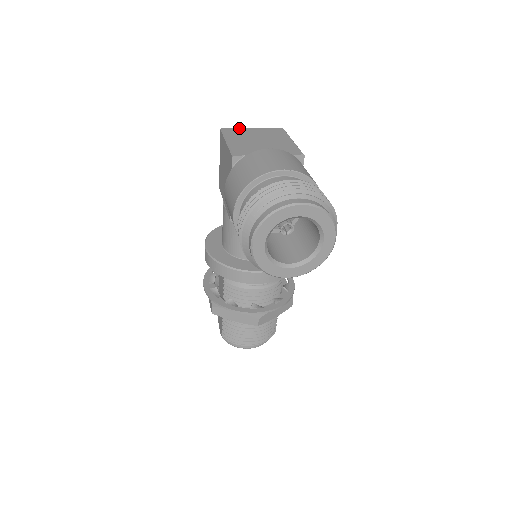
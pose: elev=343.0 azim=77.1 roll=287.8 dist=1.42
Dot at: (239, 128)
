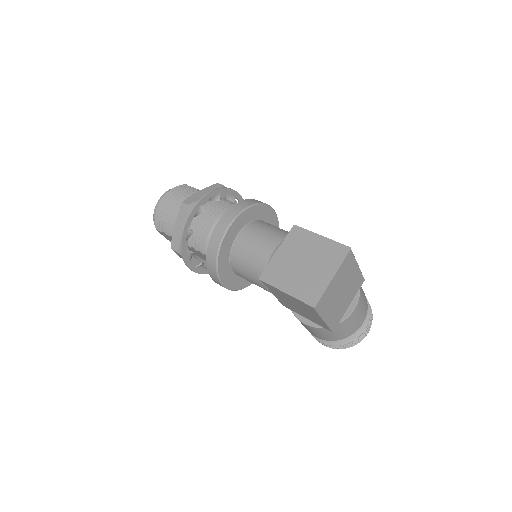
Dot at: (326, 291)
